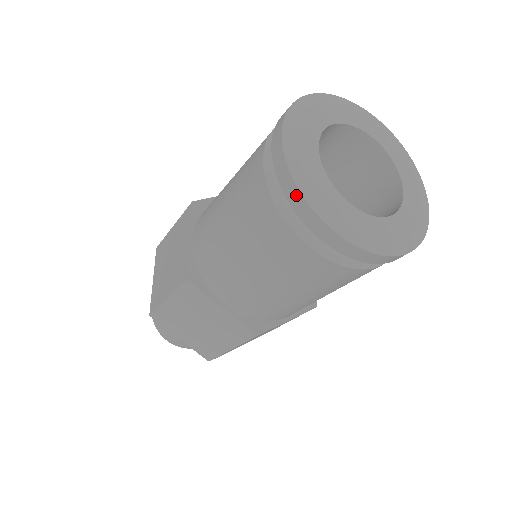
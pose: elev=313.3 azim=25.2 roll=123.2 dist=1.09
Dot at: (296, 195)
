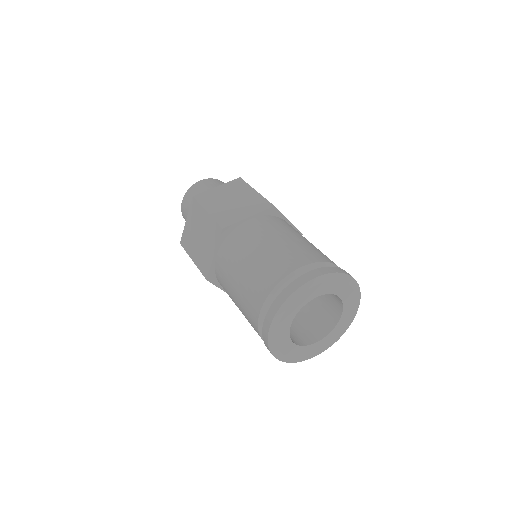
Dot at: (267, 346)
